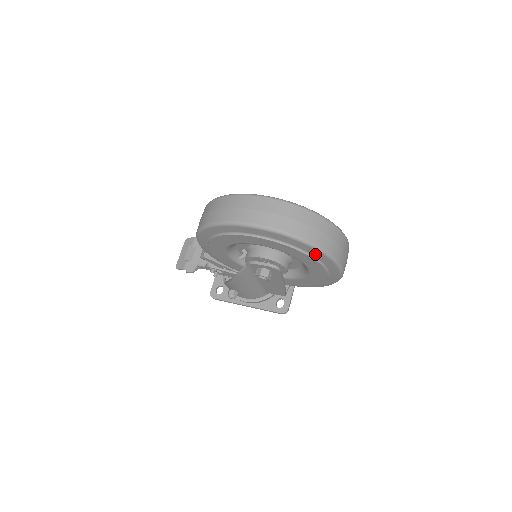
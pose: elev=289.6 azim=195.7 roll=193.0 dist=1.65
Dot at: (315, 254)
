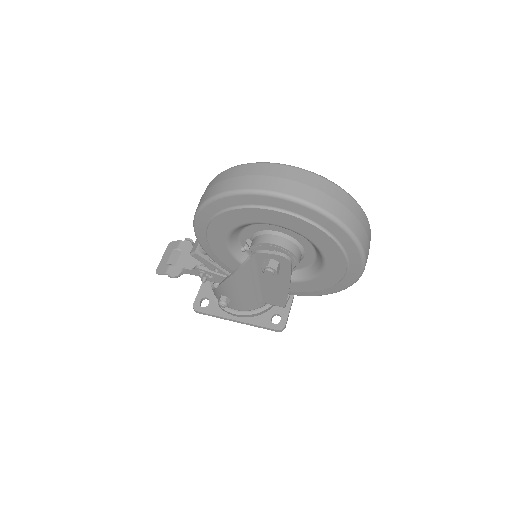
Dot at: (340, 237)
